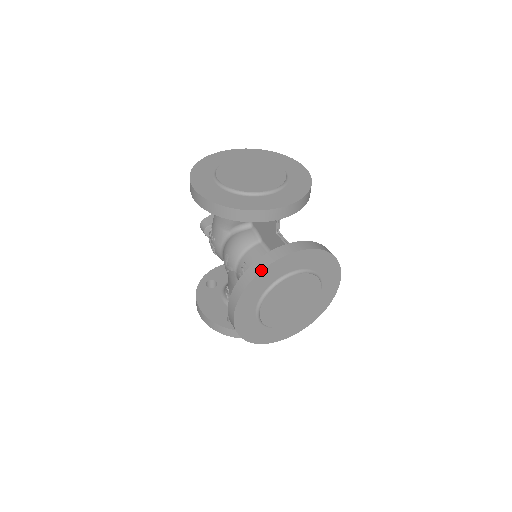
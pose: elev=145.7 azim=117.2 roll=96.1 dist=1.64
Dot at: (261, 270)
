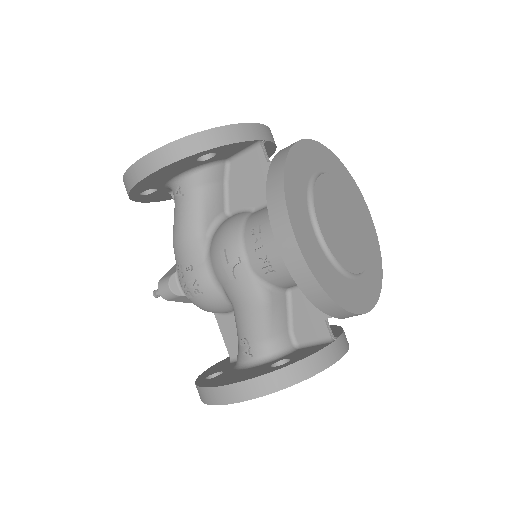
Dot at: (286, 153)
